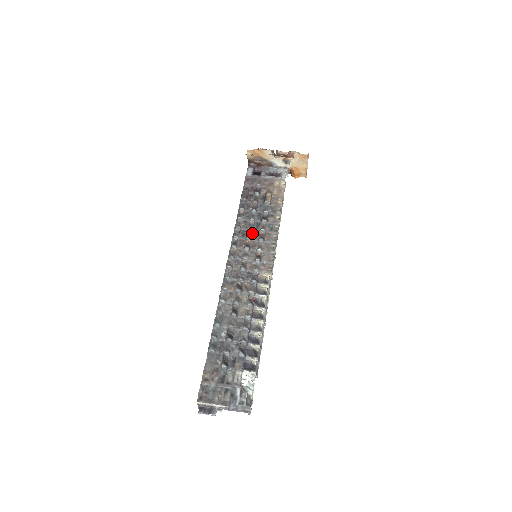
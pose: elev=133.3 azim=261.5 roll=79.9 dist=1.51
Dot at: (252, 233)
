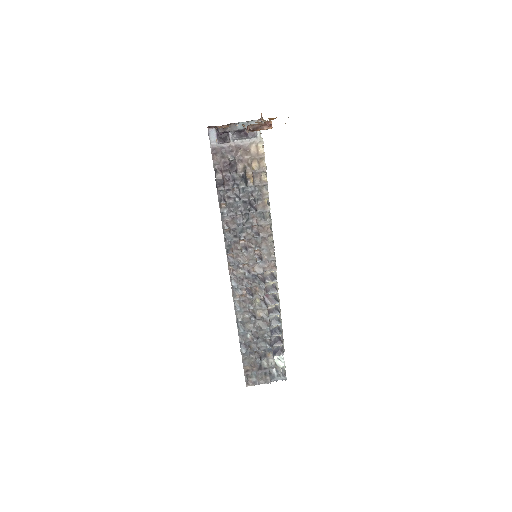
Dot at: (244, 230)
